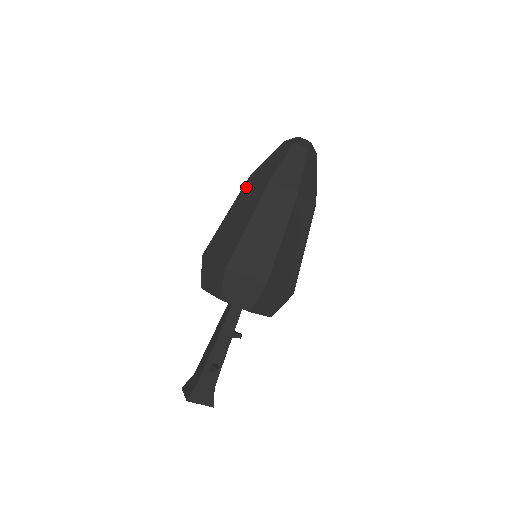
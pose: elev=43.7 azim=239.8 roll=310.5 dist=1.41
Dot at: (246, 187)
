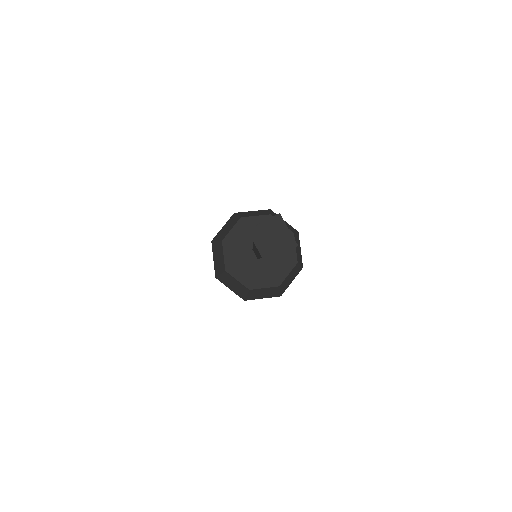
Dot at: occluded
